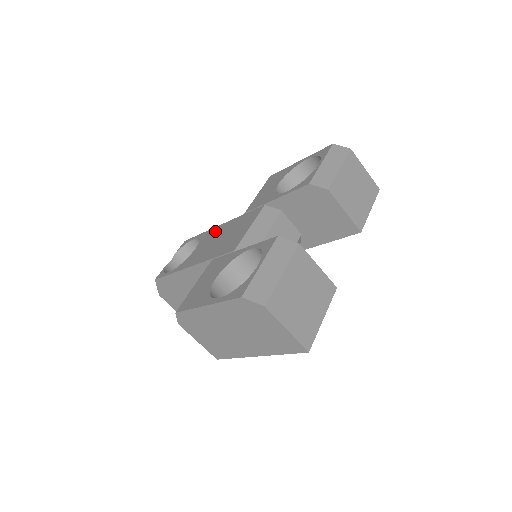
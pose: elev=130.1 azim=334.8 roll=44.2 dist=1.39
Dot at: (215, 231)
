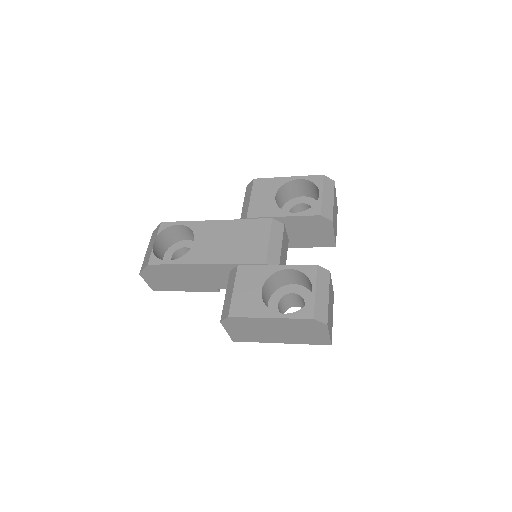
Dot at: (213, 227)
